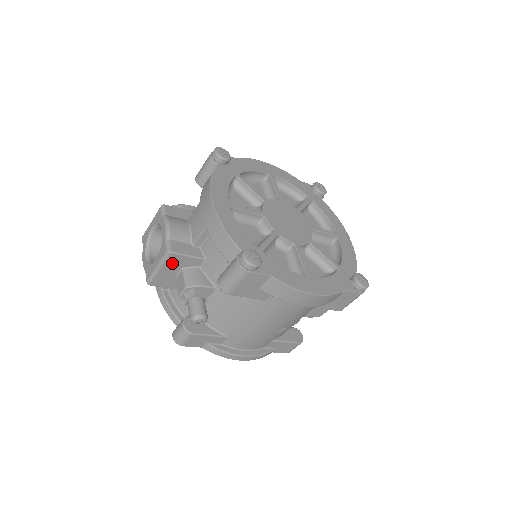
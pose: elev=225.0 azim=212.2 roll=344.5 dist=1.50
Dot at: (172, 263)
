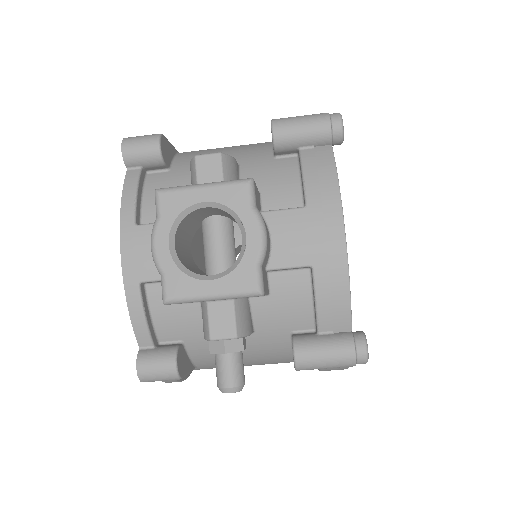
Dot at: occluded
